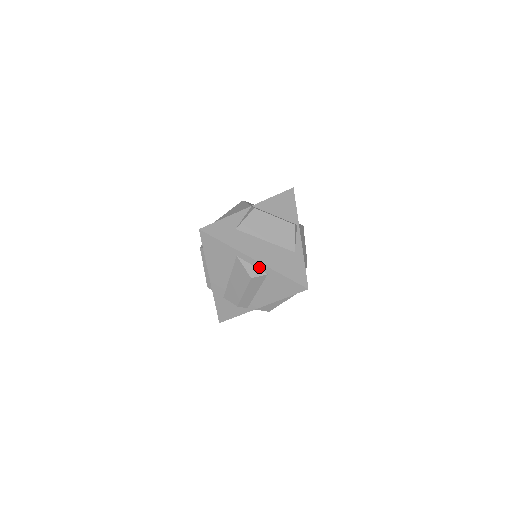
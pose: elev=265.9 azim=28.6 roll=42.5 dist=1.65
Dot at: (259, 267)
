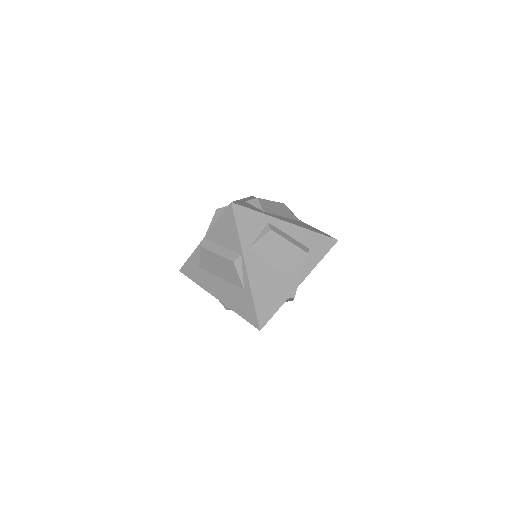
Dot at: occluded
